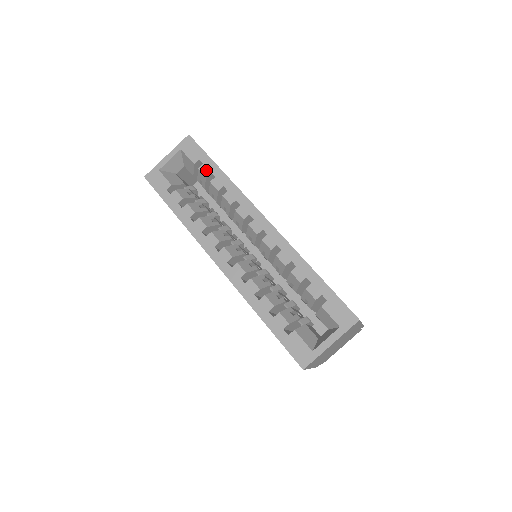
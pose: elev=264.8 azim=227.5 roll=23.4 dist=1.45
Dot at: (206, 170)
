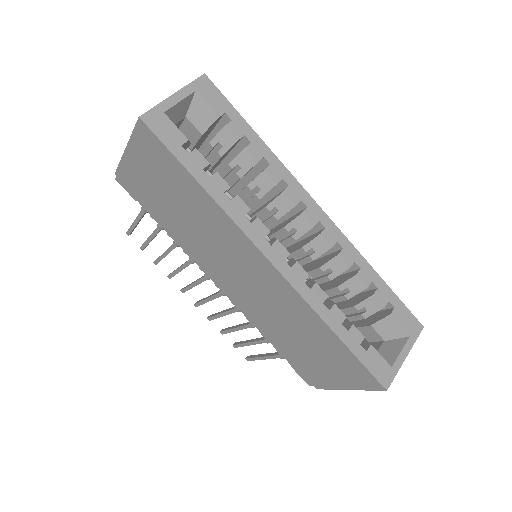
Dot at: (237, 130)
